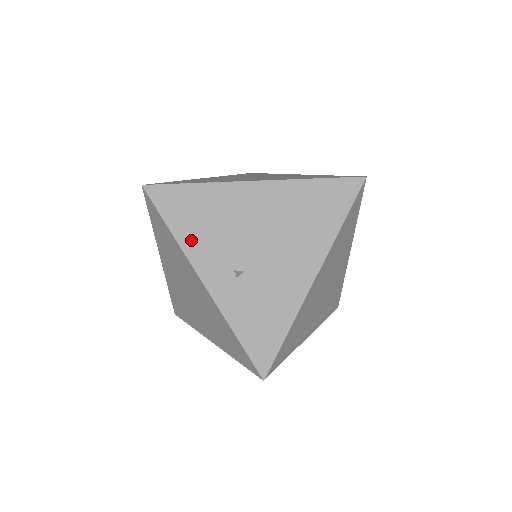
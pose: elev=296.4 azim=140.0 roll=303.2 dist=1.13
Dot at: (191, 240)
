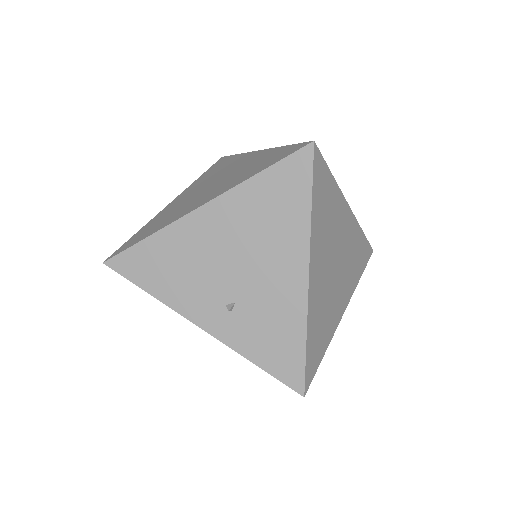
Dot at: (172, 294)
